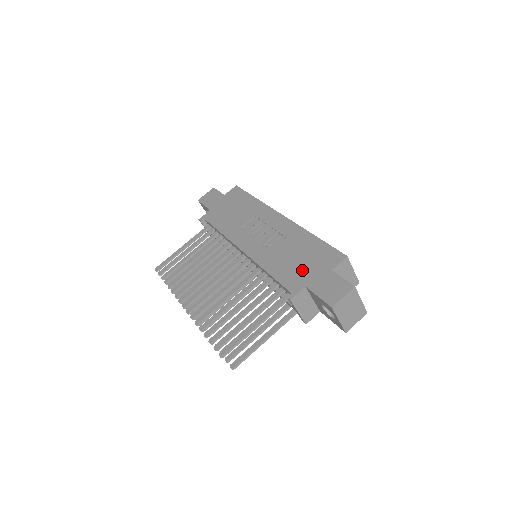
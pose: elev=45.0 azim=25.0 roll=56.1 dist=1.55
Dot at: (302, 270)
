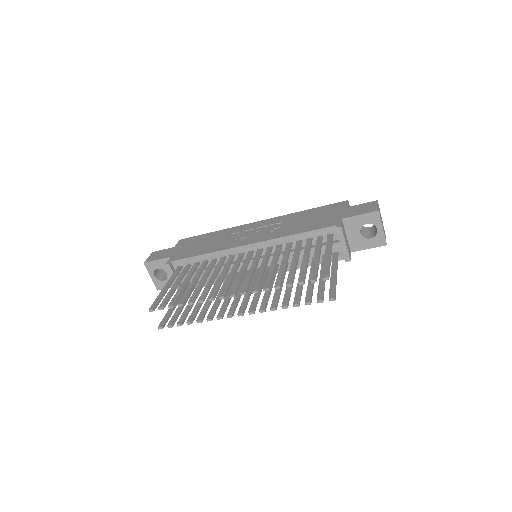
Dot at: (325, 218)
